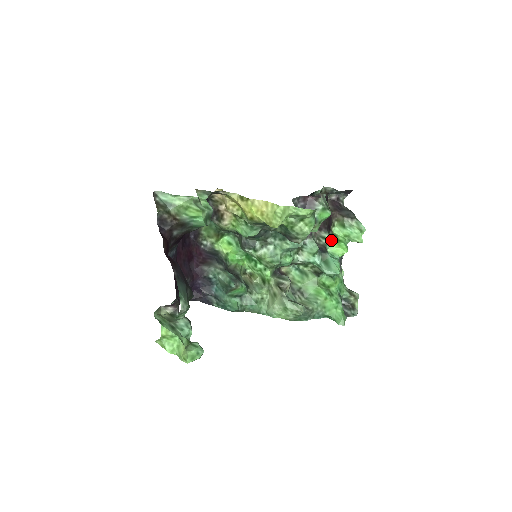
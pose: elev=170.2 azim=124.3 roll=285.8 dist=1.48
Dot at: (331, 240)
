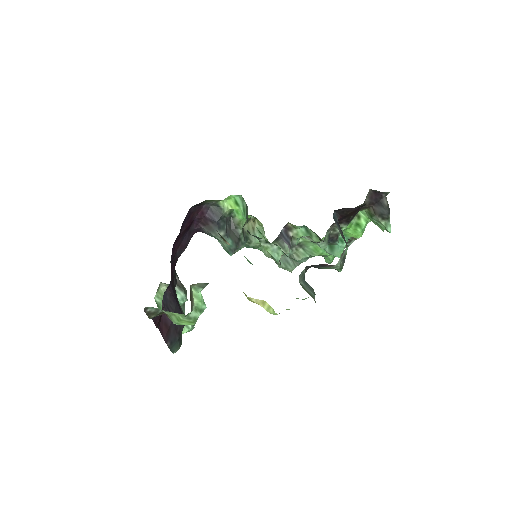
Dot at: (349, 228)
